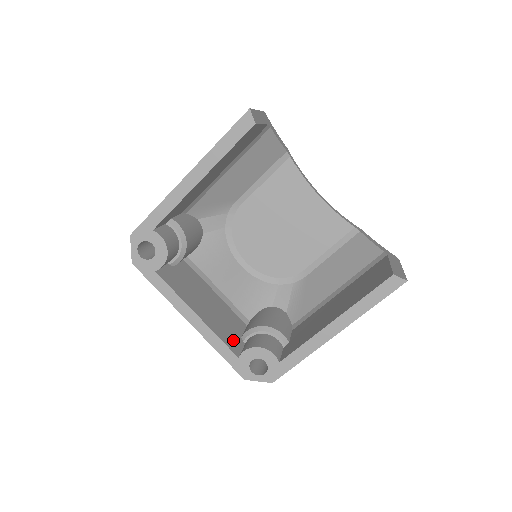
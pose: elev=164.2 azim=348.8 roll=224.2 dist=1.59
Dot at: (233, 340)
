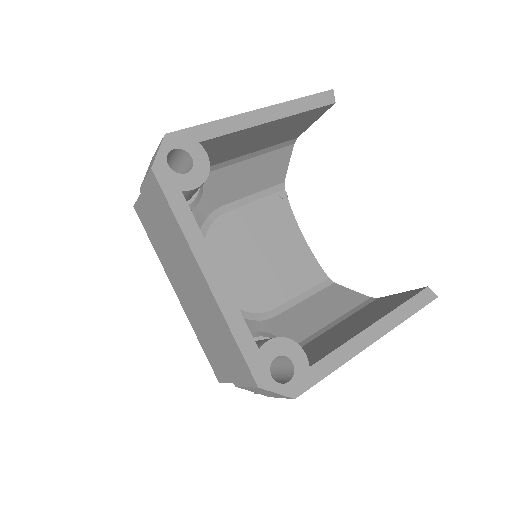
Dot at: occluded
